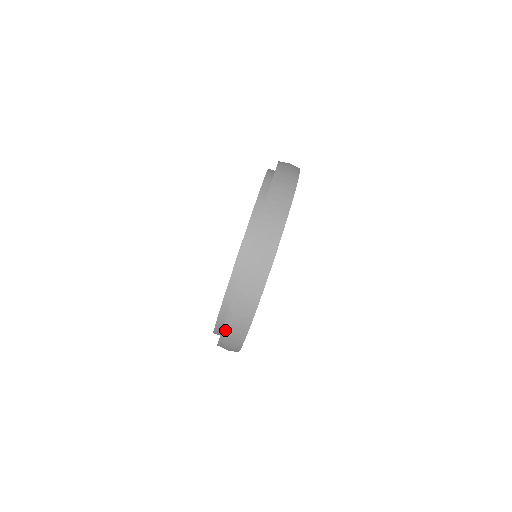
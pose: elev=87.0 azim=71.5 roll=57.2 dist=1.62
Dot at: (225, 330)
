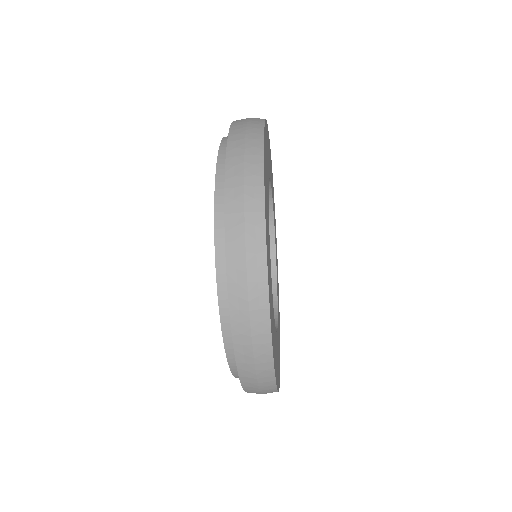
Dot at: (247, 390)
